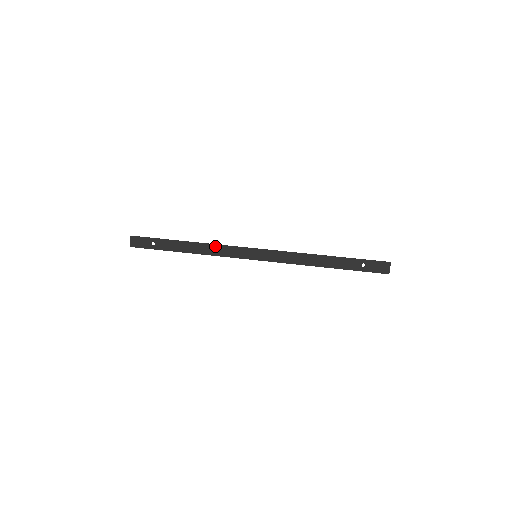
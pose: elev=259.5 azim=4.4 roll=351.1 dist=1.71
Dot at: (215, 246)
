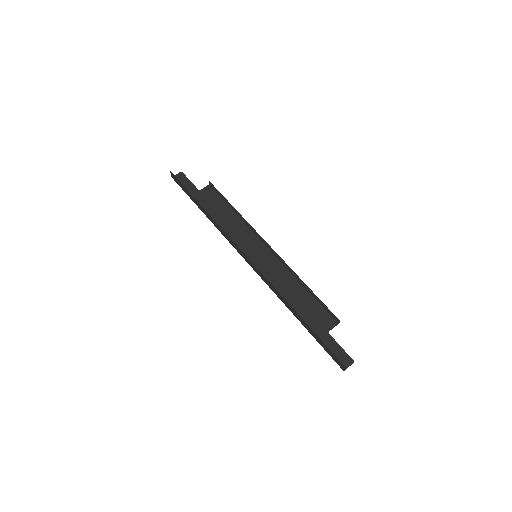
Dot at: (221, 229)
